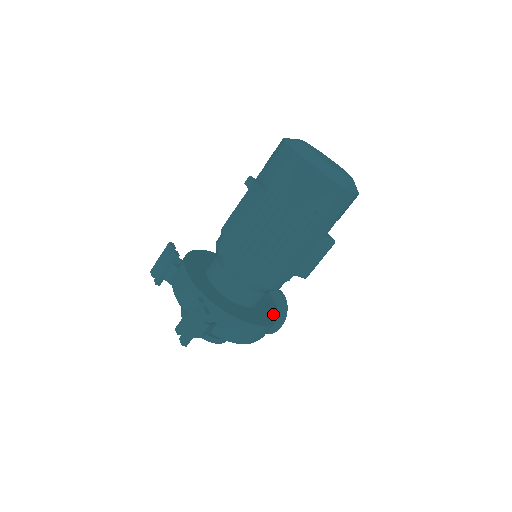
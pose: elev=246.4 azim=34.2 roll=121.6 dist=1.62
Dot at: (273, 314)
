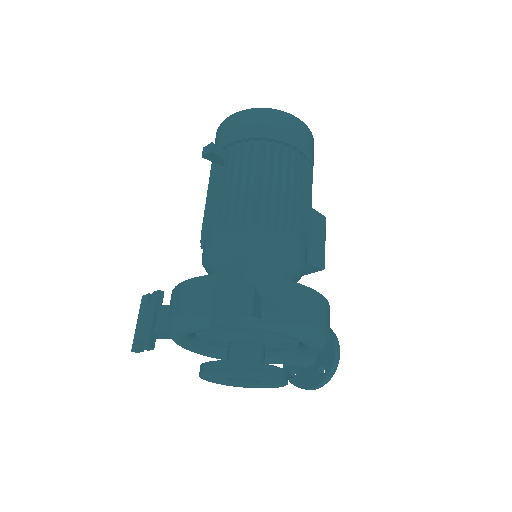
Dot at: occluded
